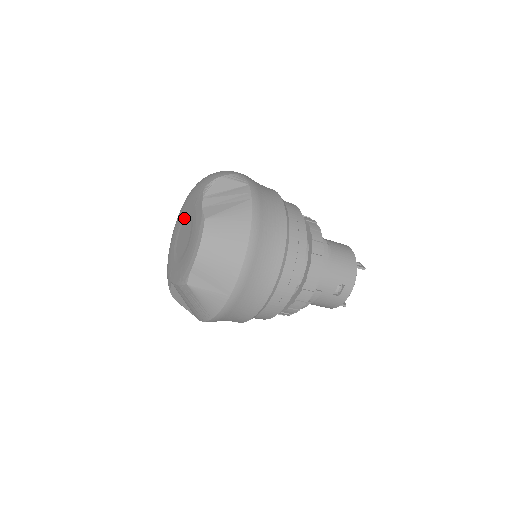
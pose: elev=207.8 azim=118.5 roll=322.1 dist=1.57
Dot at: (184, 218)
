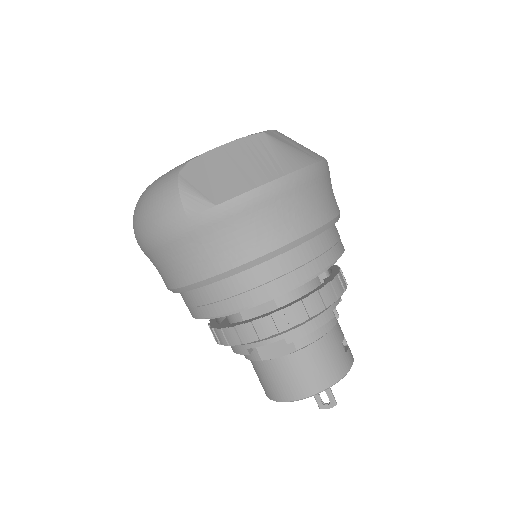
Dot at: occluded
